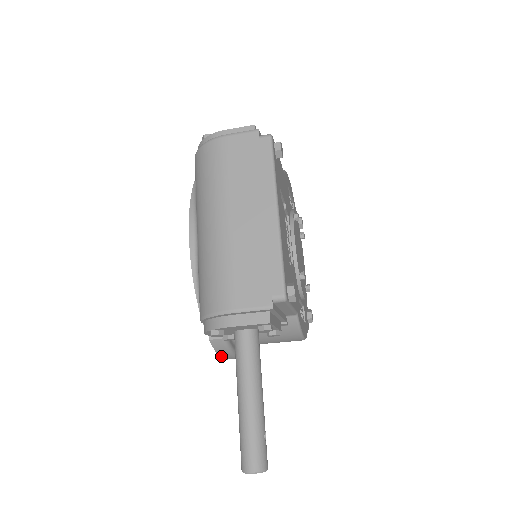
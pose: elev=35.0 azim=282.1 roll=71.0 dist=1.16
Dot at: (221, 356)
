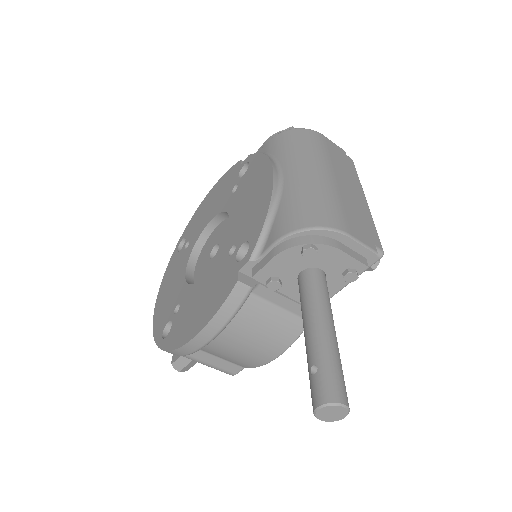
Dot at: (213, 319)
